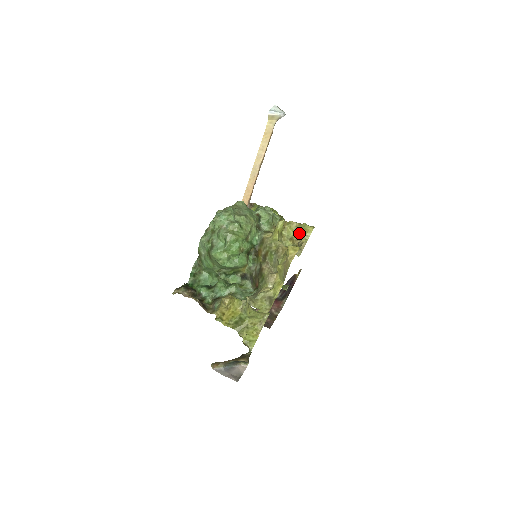
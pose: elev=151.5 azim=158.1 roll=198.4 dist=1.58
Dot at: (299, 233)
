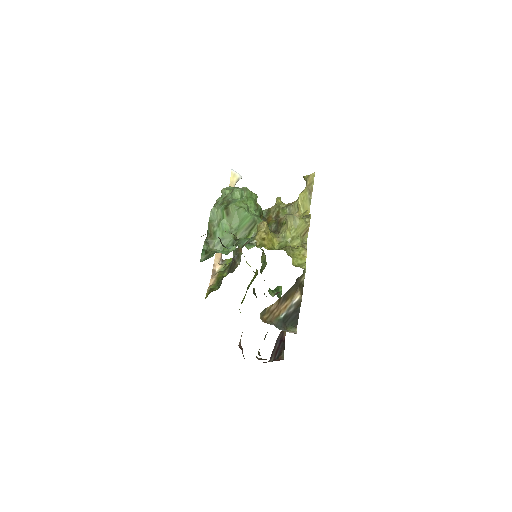
Dot at: occluded
